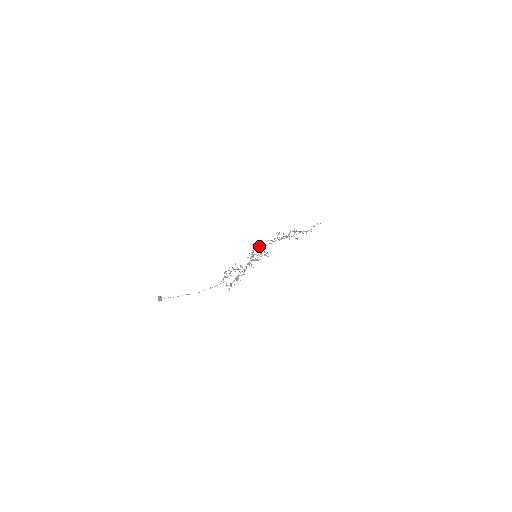
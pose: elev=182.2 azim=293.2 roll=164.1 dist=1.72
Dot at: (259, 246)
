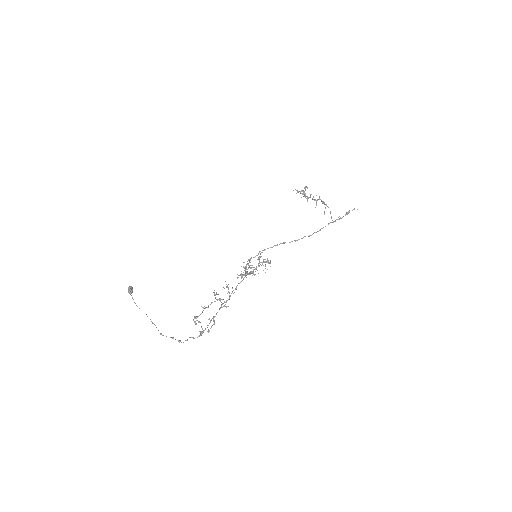
Dot at: (259, 251)
